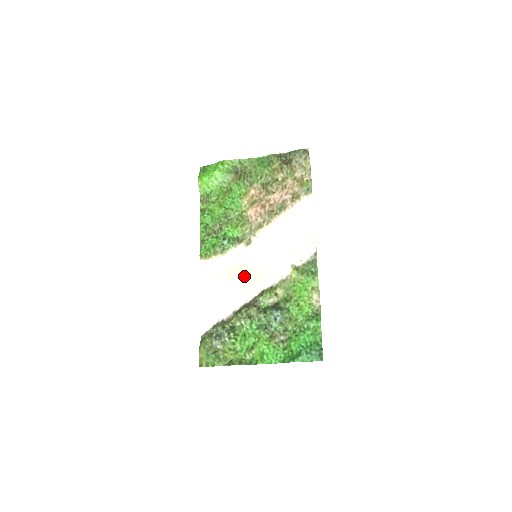
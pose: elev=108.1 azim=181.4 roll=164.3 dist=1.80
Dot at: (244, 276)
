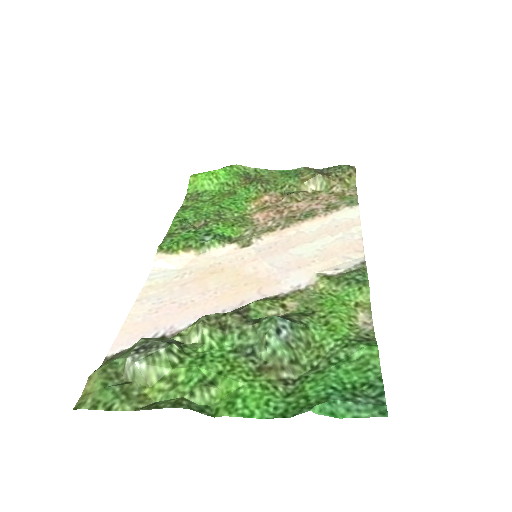
Dot at: (227, 280)
